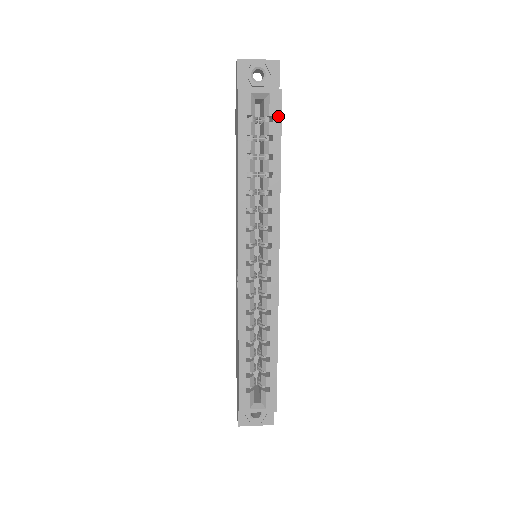
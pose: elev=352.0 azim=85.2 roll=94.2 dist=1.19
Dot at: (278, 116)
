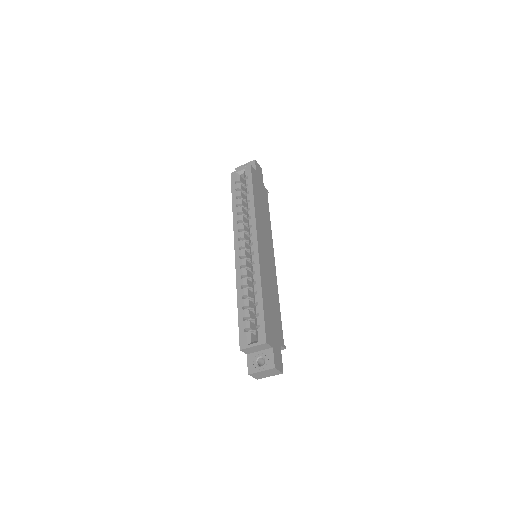
Dot at: (250, 175)
